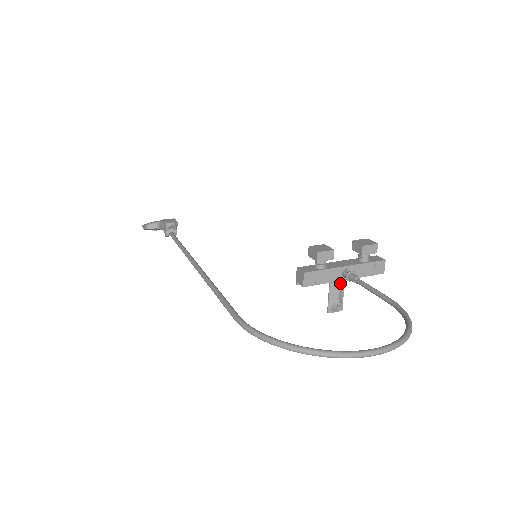
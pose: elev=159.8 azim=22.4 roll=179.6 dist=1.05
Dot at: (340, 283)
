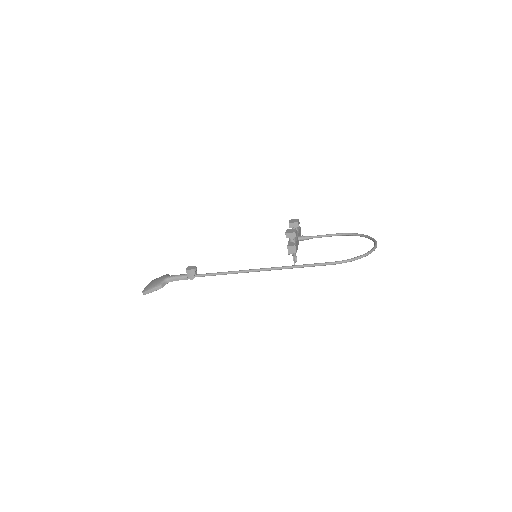
Dot at: occluded
